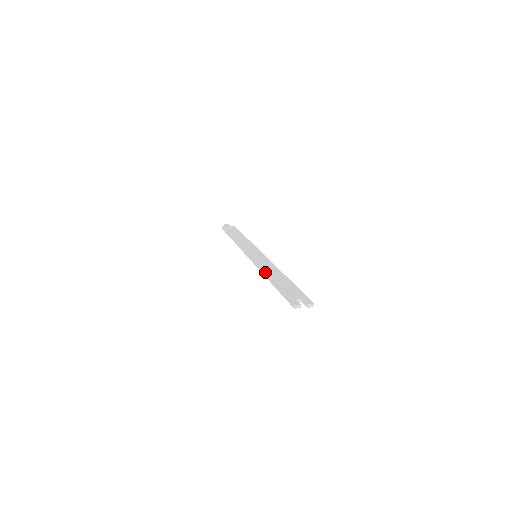
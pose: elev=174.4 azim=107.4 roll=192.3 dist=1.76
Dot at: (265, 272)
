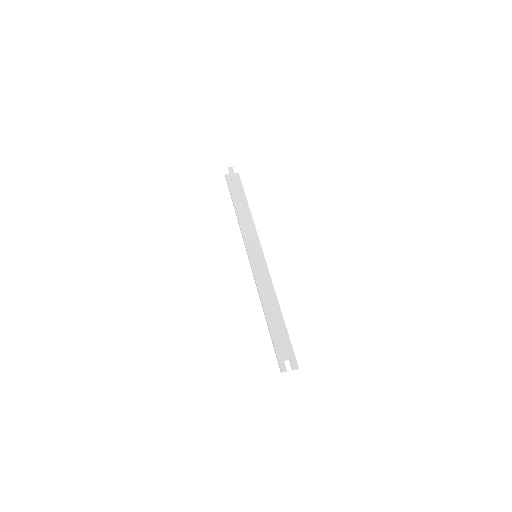
Dot at: (261, 300)
